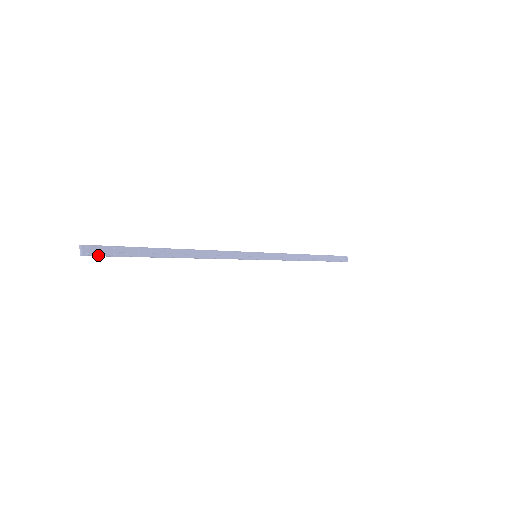
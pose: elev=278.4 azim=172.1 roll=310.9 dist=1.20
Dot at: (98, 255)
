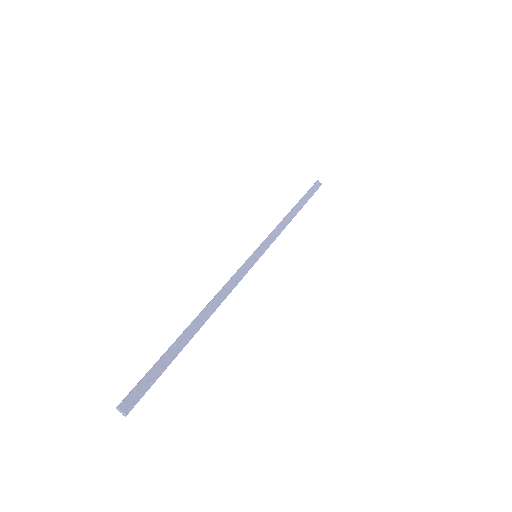
Dot at: (139, 400)
